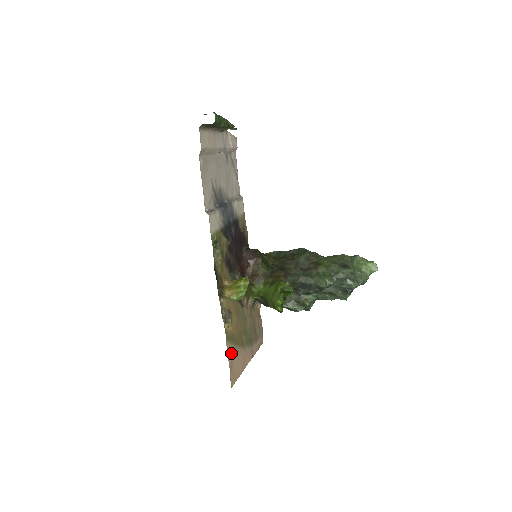
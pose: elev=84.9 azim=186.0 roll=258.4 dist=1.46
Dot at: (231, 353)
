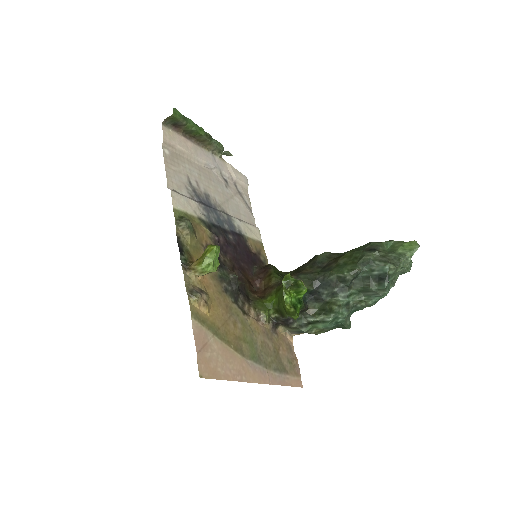
Dot at: (204, 338)
